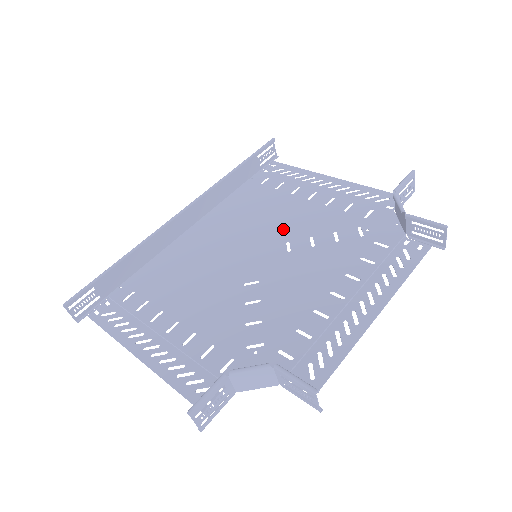
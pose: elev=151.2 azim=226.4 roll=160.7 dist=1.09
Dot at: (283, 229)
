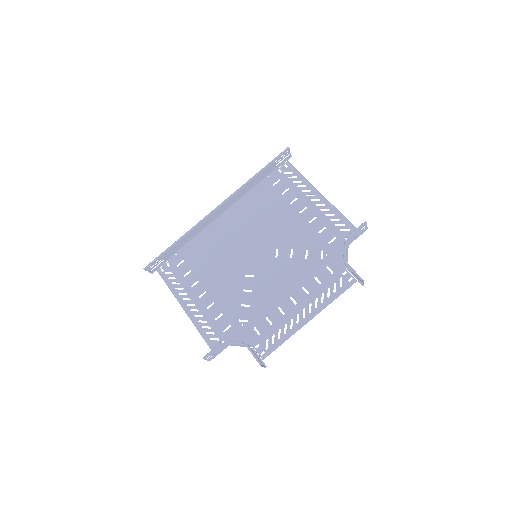
Dot at: (277, 236)
